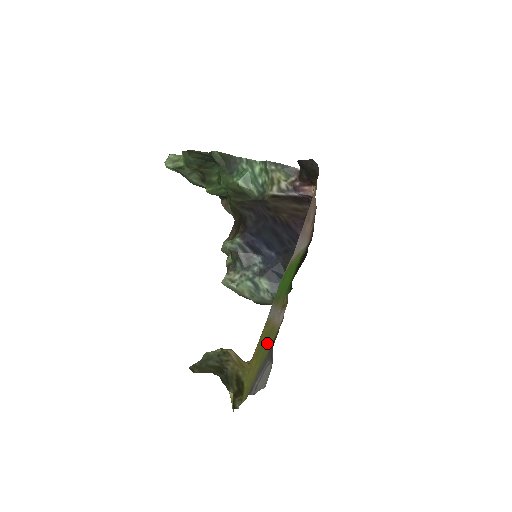
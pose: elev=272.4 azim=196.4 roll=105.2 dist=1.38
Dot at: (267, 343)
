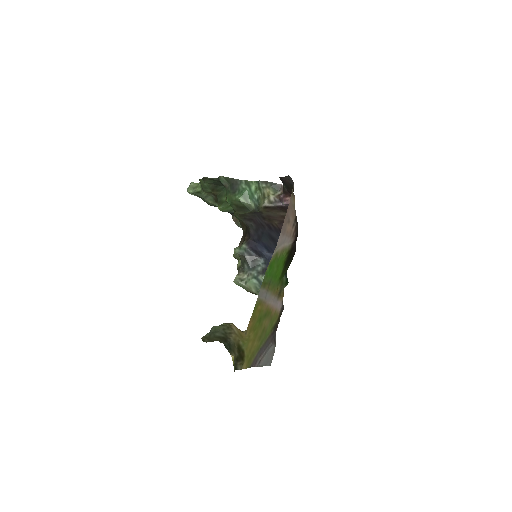
Dot at: (265, 324)
